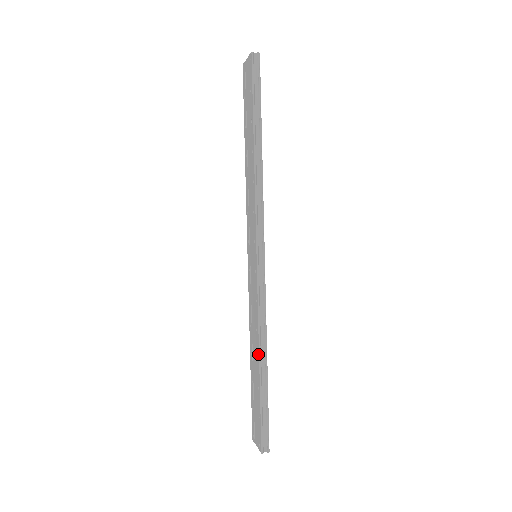
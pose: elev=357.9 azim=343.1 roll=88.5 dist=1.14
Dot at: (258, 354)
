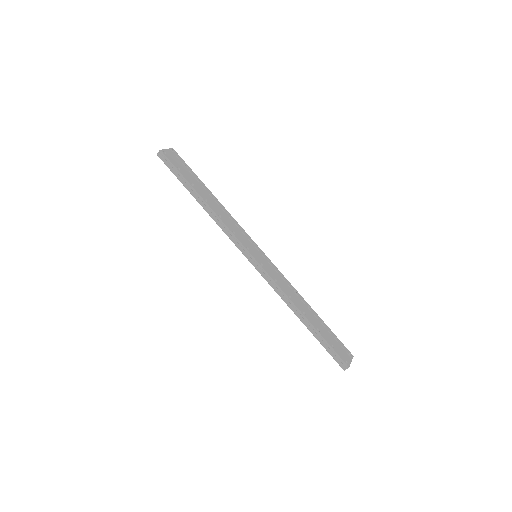
Dot at: (296, 314)
